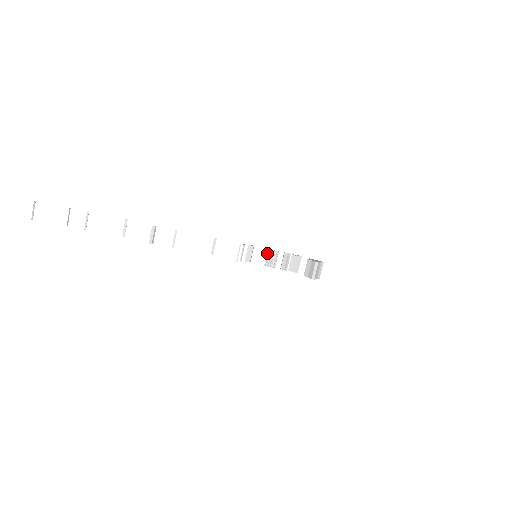
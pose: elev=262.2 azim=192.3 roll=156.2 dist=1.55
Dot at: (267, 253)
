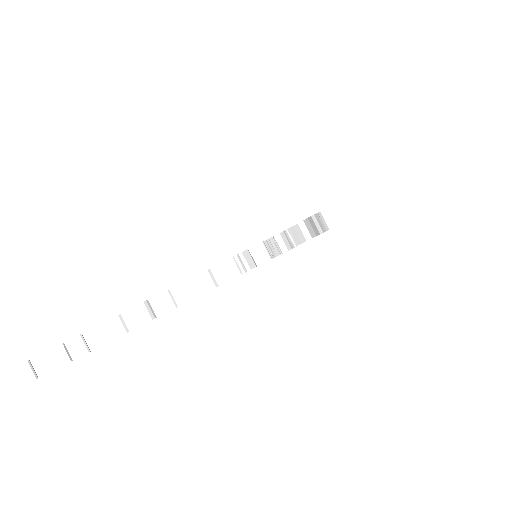
Dot at: (265, 246)
